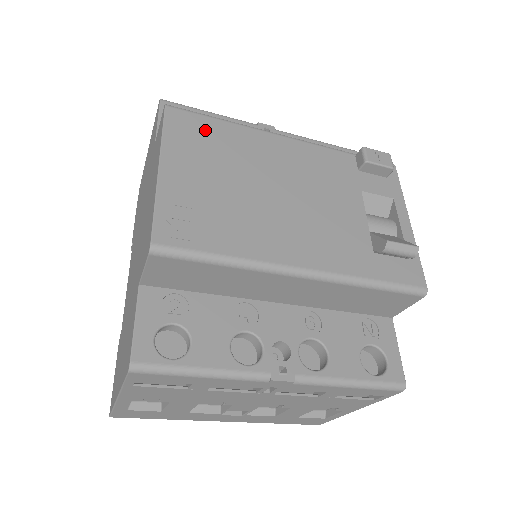
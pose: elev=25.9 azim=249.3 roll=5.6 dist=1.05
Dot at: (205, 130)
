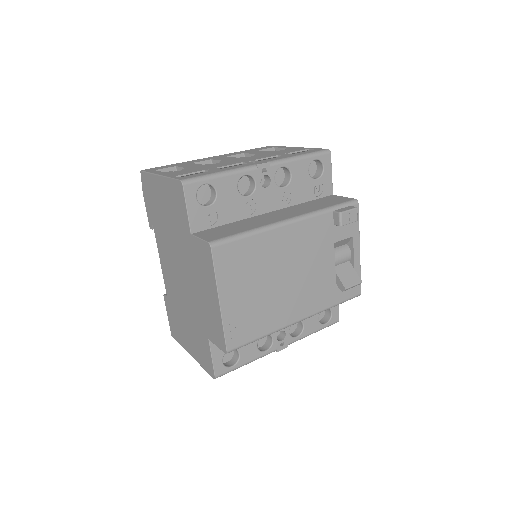
Dot at: (239, 254)
